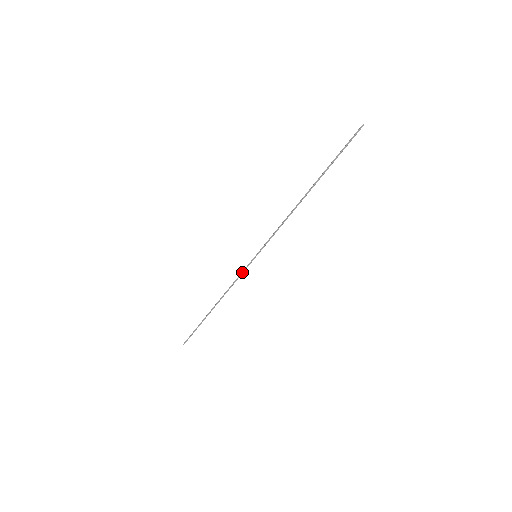
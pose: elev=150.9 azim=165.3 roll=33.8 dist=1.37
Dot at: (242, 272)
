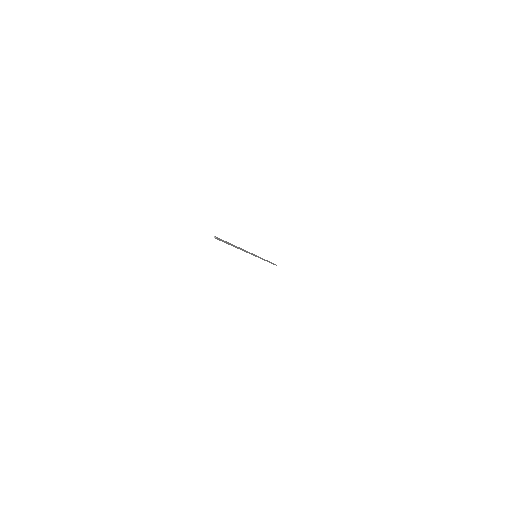
Dot at: occluded
